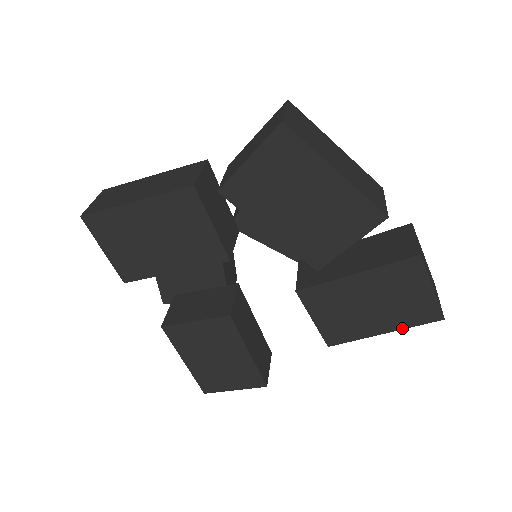
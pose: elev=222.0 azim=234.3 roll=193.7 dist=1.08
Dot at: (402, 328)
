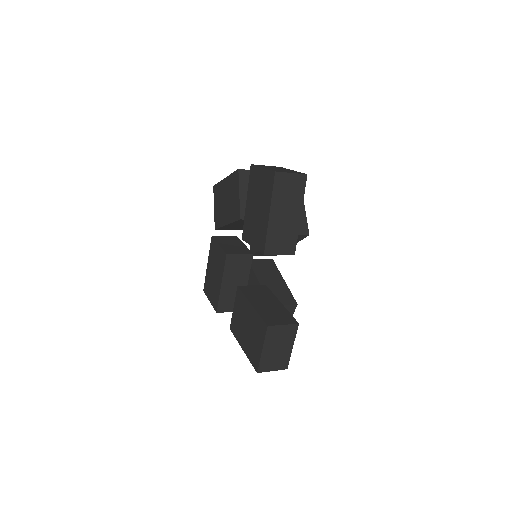
Dot at: (271, 200)
